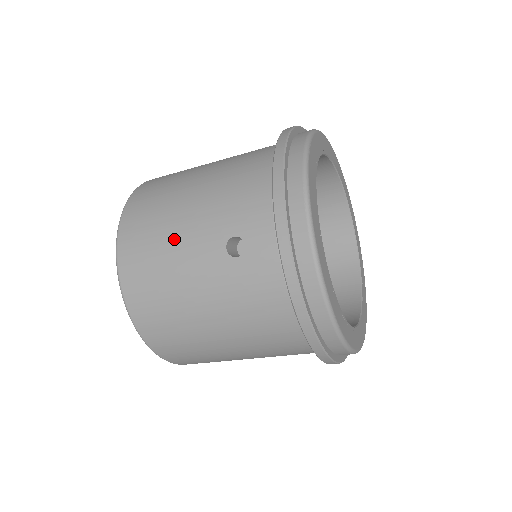
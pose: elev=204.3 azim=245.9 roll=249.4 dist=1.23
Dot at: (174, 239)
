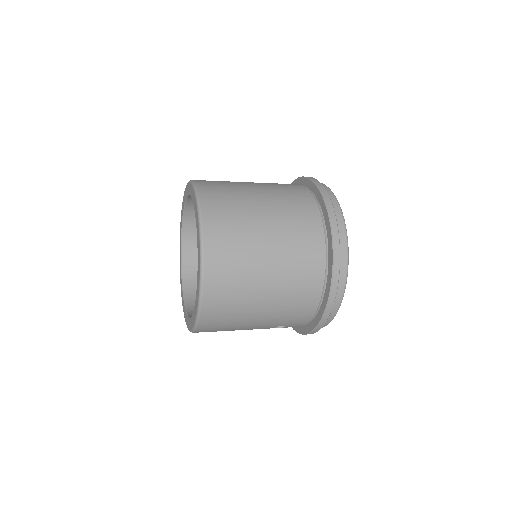
Dot at: (244, 326)
